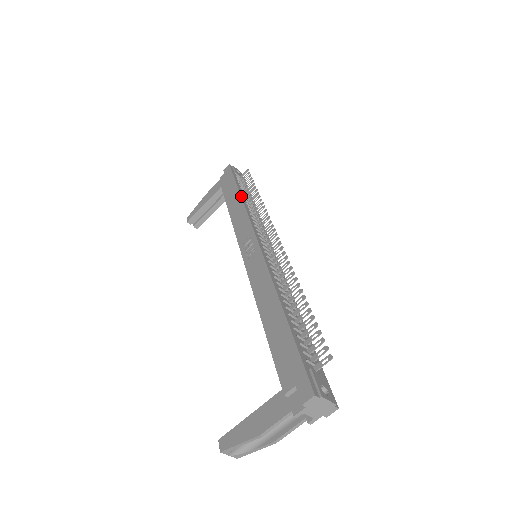
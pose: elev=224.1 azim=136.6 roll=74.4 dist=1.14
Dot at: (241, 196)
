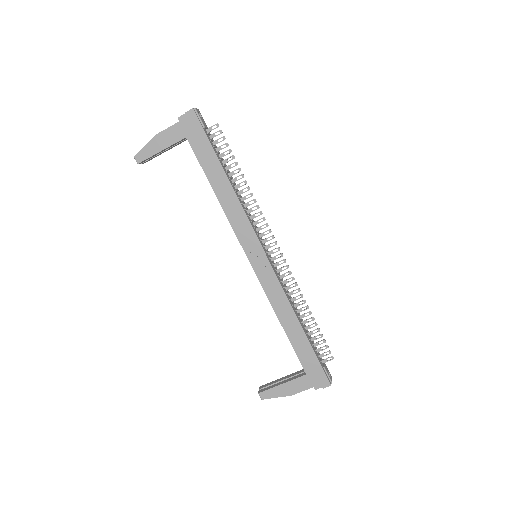
Dot at: (230, 182)
